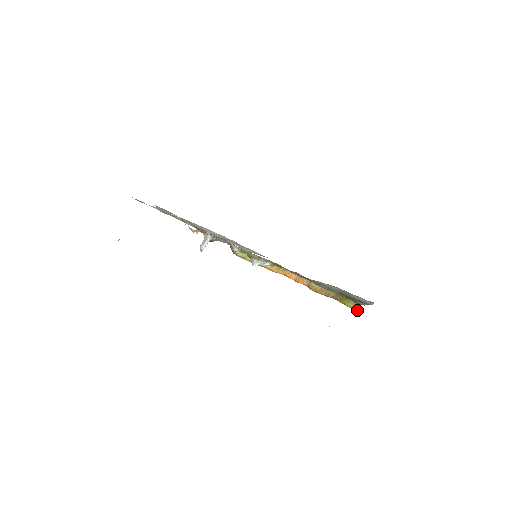
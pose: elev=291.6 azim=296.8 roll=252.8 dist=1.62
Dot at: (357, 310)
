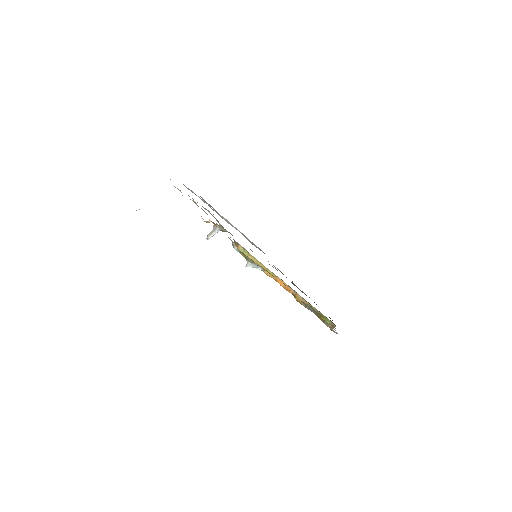
Dot at: occluded
